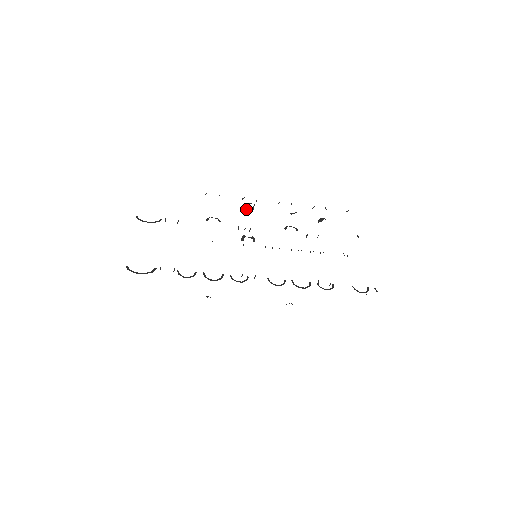
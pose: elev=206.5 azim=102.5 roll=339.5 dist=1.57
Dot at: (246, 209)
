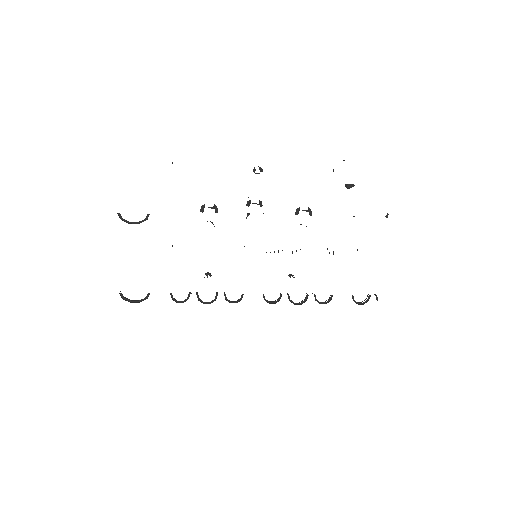
Dot at: (254, 168)
